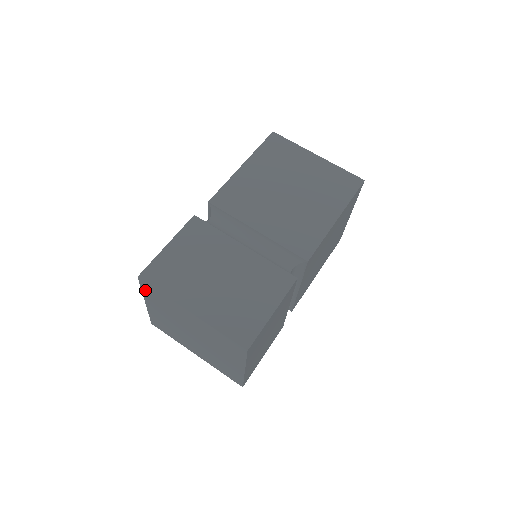
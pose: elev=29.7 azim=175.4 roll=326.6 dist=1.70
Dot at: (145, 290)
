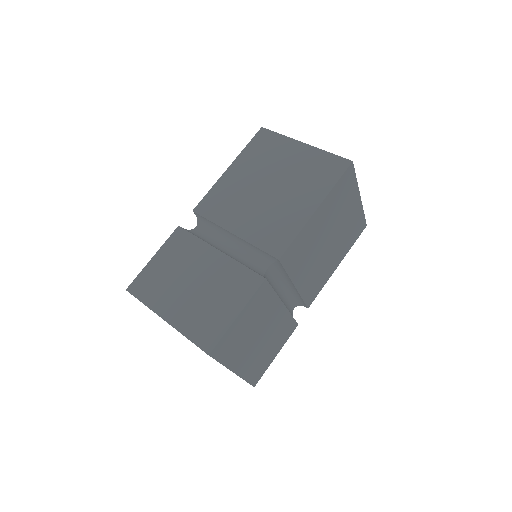
Dot at: occluded
